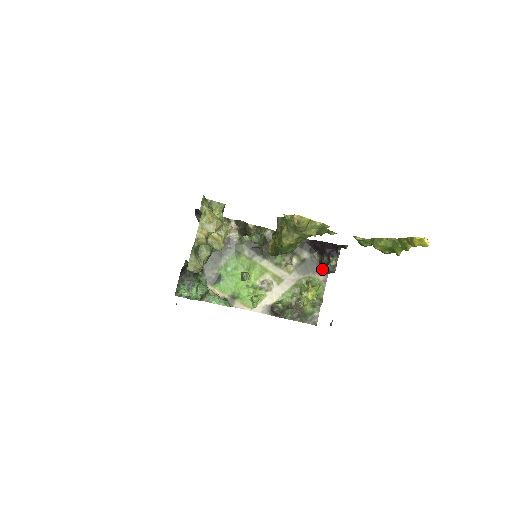
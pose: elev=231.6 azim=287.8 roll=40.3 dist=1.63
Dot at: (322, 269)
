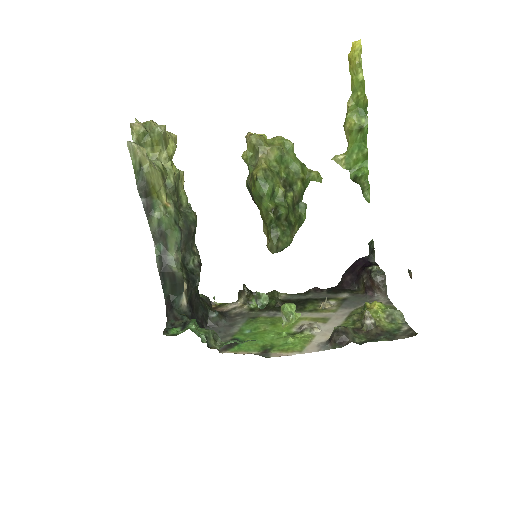
Dot at: (374, 294)
